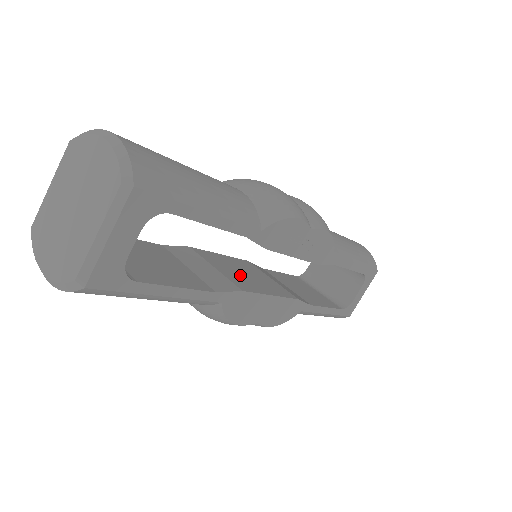
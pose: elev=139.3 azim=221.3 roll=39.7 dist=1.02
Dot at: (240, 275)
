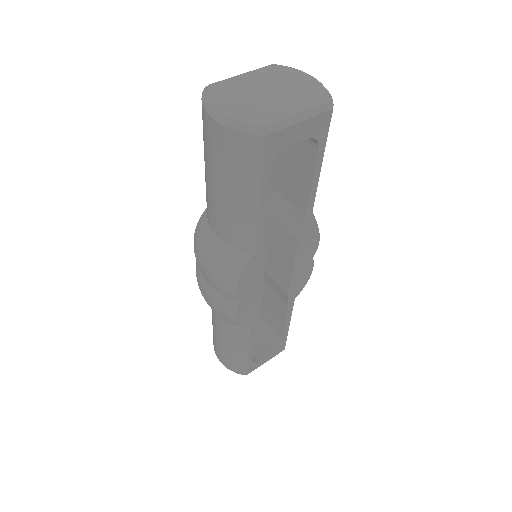
Dot at: occluded
